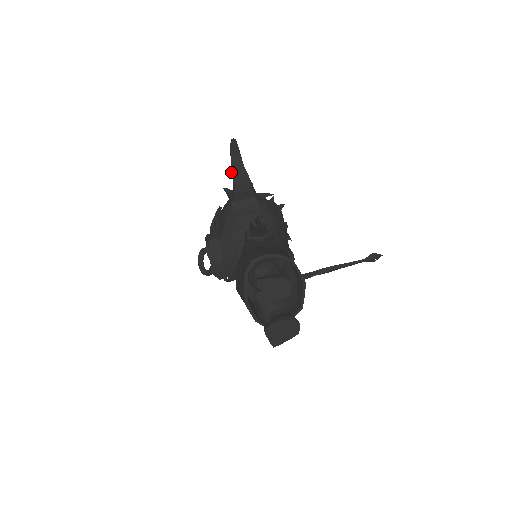
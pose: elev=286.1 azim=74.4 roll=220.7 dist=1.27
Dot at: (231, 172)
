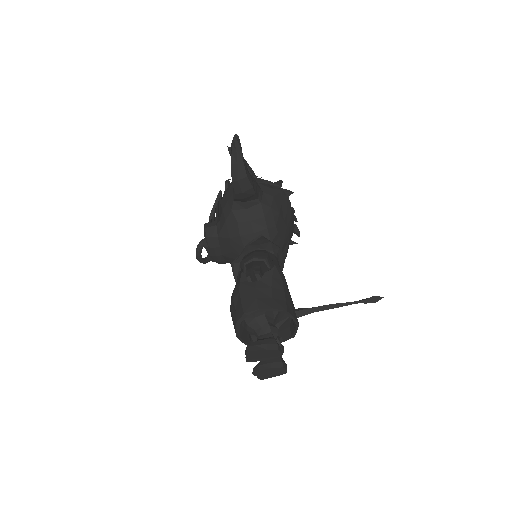
Dot at: occluded
